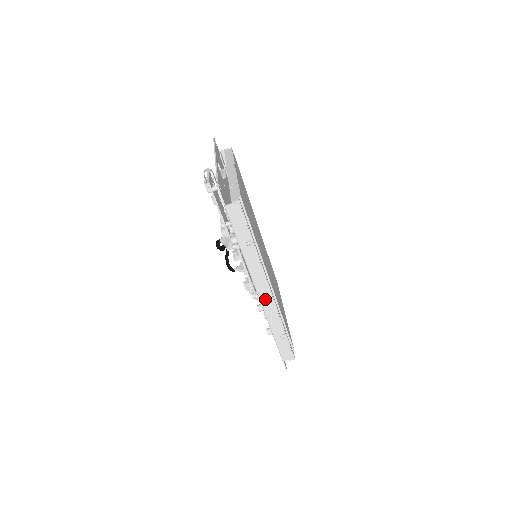
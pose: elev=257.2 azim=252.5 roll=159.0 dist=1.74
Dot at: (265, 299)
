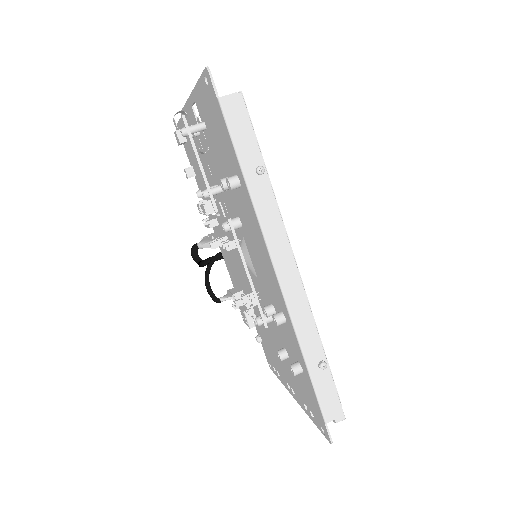
Dot at: (289, 286)
